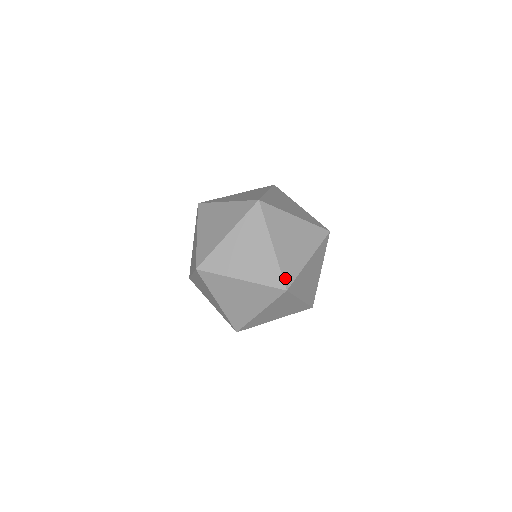
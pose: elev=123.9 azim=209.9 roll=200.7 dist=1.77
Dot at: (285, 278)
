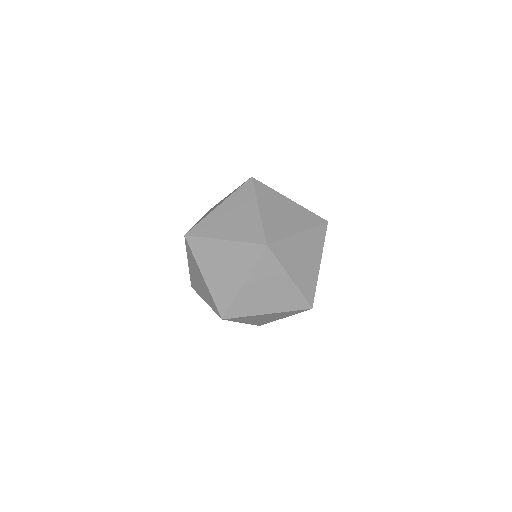
Dot at: (318, 216)
